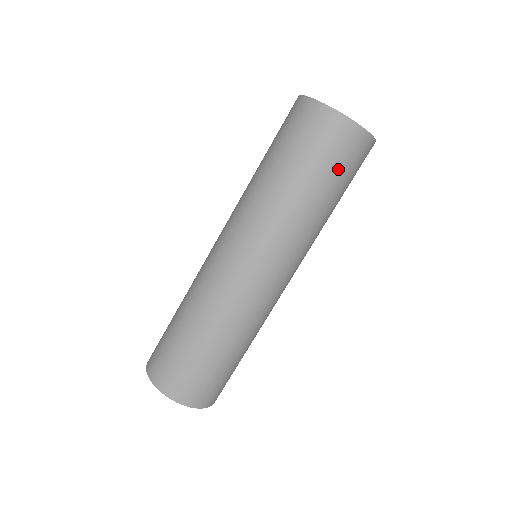
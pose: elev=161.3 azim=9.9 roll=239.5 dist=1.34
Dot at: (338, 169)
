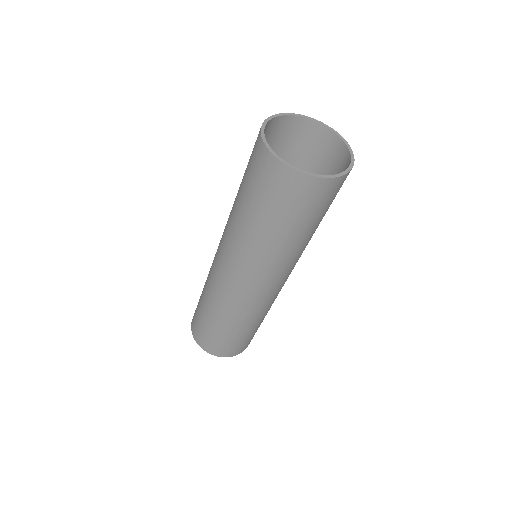
Dot at: (331, 203)
